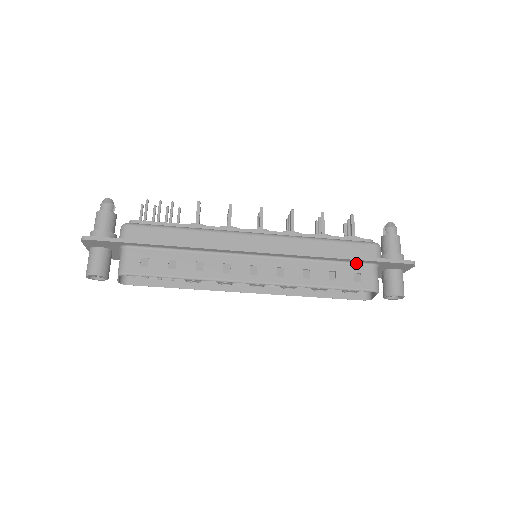
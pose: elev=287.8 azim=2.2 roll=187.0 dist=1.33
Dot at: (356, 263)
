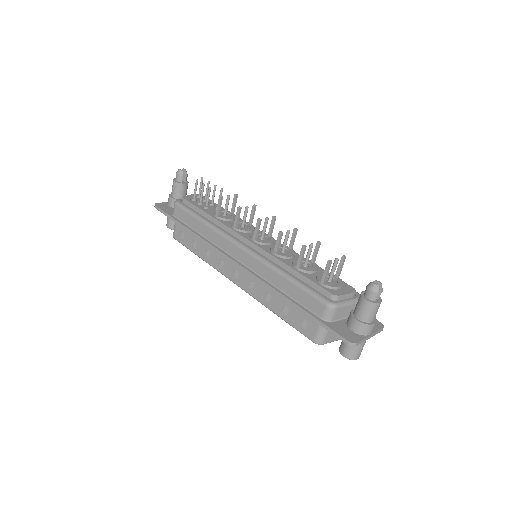
Dot at: occluded
